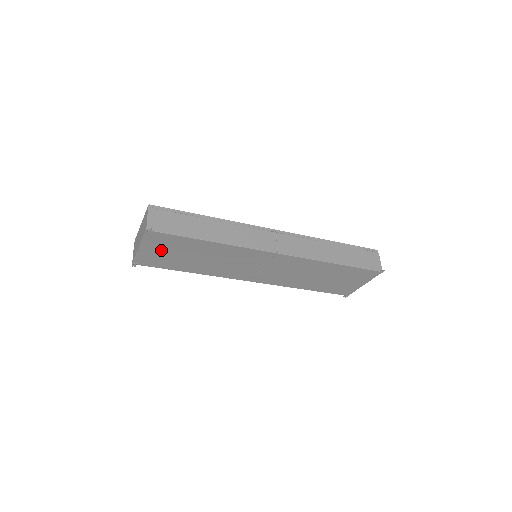
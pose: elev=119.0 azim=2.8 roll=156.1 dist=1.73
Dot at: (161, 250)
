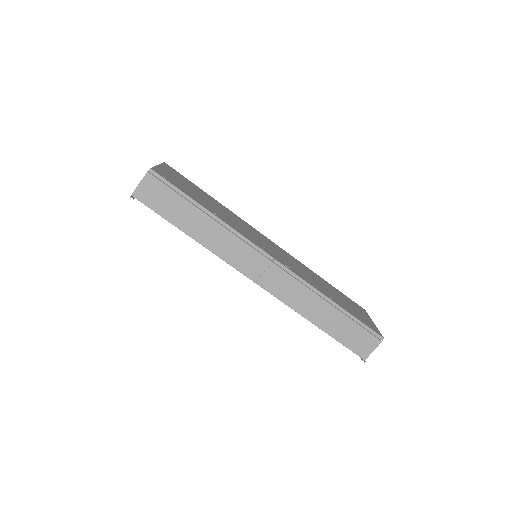
Dot at: occluded
